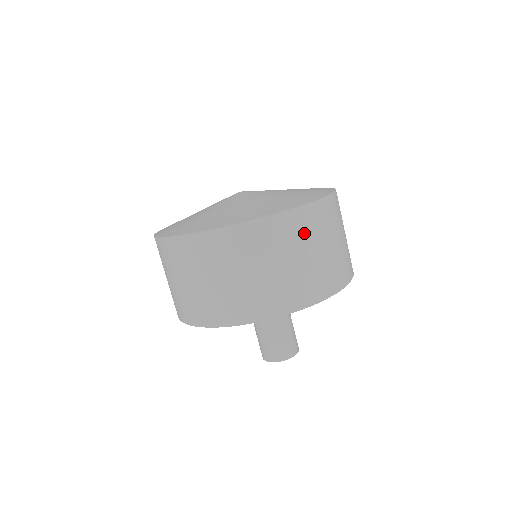
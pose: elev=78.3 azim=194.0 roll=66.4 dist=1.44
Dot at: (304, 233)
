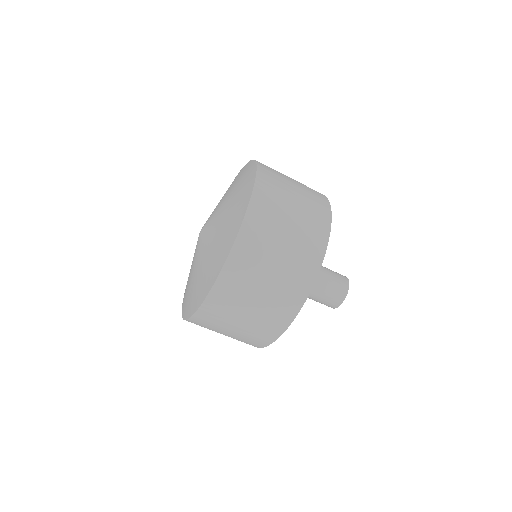
Dot at: (277, 189)
